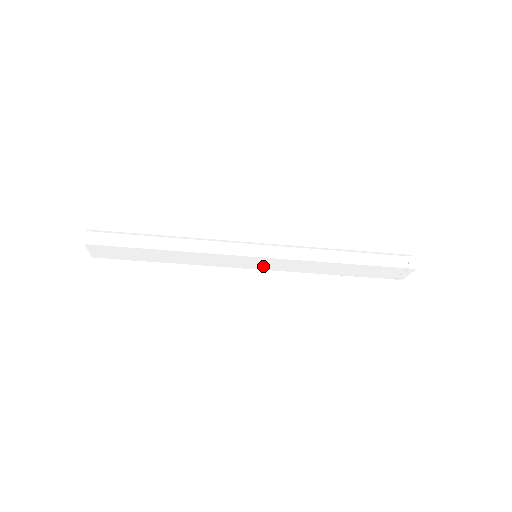
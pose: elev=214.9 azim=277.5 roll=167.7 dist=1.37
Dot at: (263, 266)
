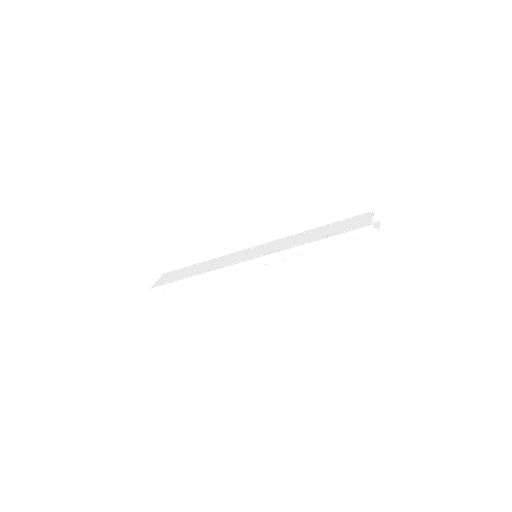
Dot at: occluded
